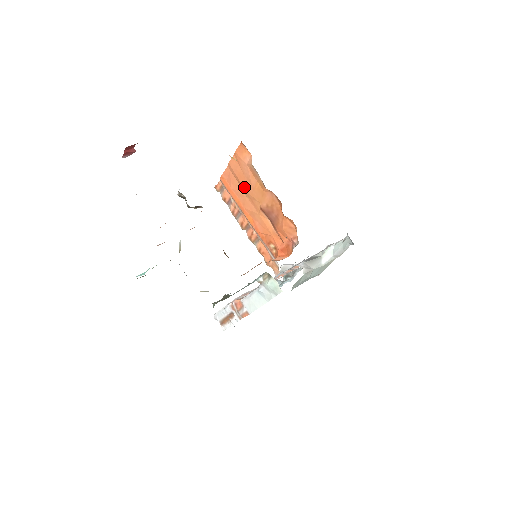
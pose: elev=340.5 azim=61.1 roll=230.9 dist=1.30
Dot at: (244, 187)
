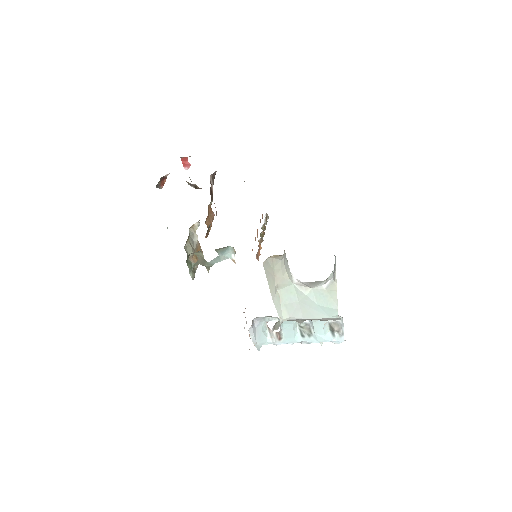
Dot at: occluded
